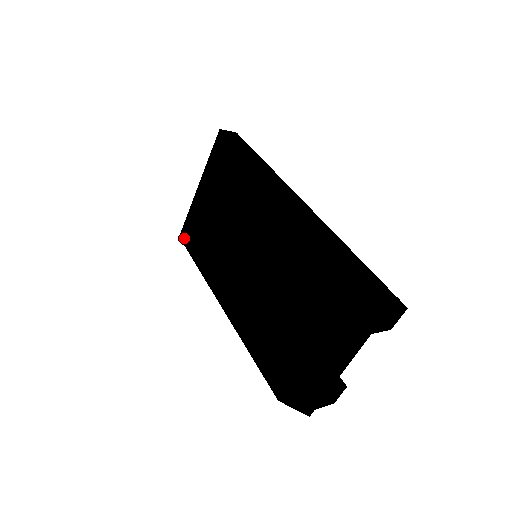
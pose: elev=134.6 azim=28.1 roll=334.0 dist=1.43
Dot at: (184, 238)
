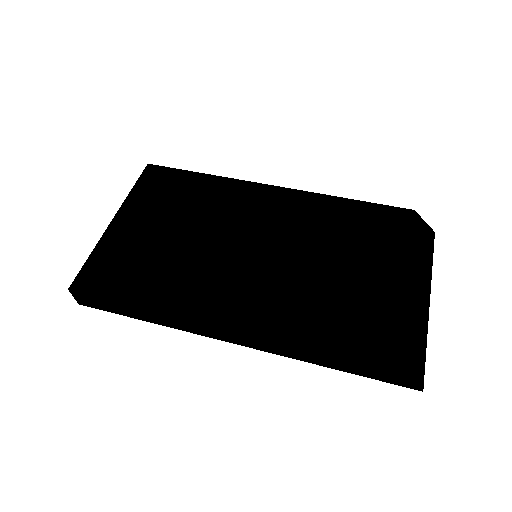
Dot at: (86, 285)
